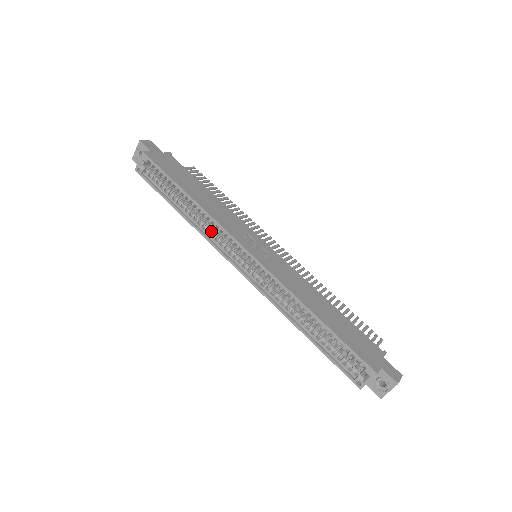
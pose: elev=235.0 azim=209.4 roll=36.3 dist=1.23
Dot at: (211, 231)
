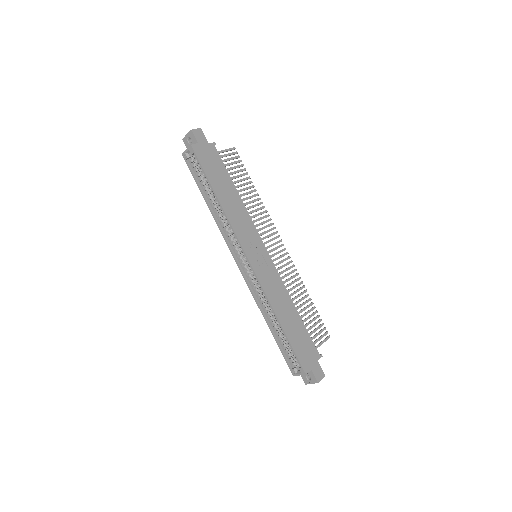
Dot at: (227, 229)
